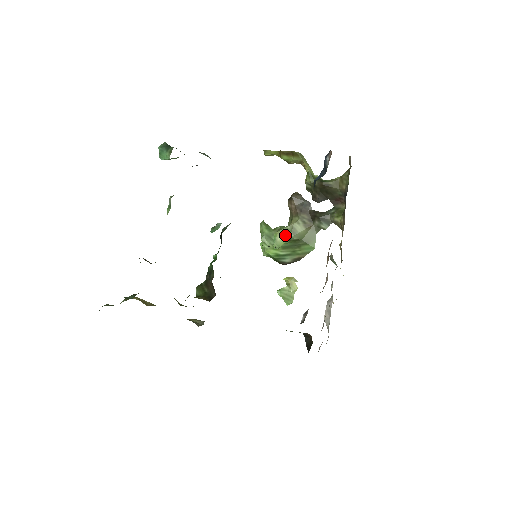
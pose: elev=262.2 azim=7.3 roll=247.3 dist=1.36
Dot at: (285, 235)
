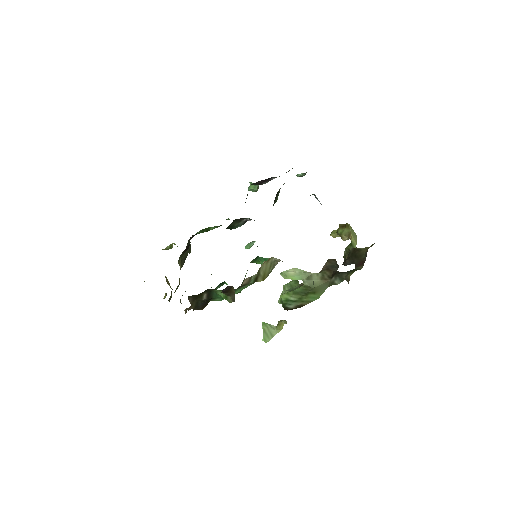
Dot at: (298, 274)
